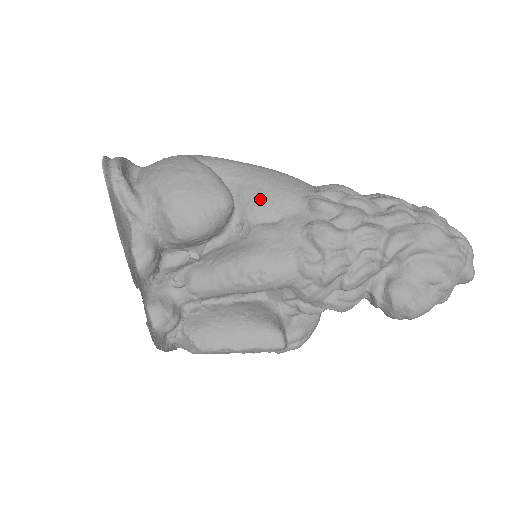
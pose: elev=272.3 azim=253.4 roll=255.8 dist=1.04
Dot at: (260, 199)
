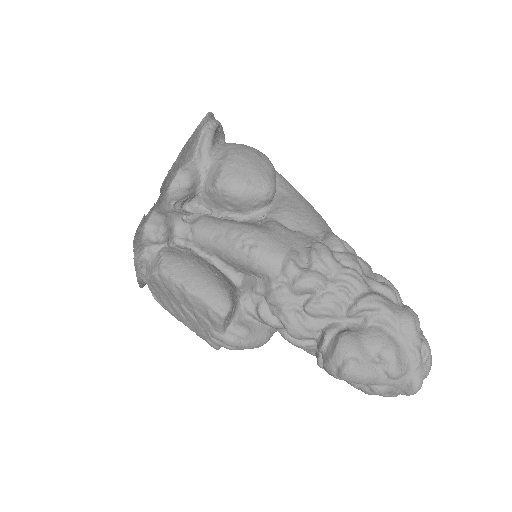
Dot at: (292, 211)
